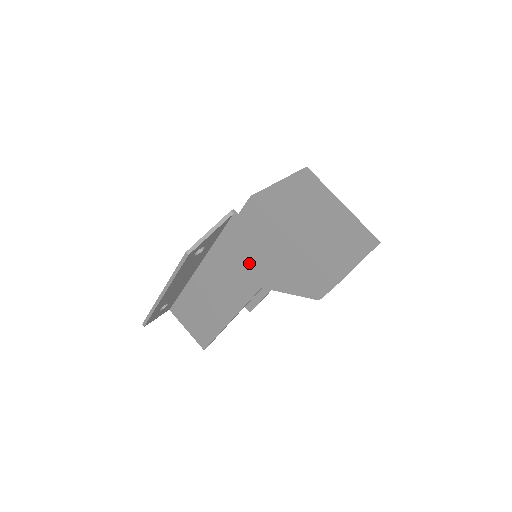
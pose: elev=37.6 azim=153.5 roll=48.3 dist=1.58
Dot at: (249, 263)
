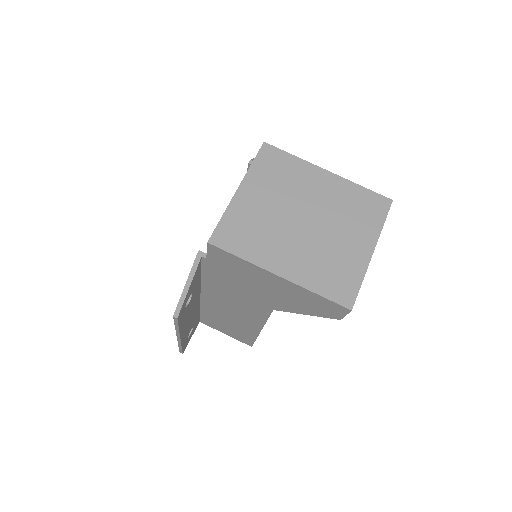
Dot at: (247, 293)
